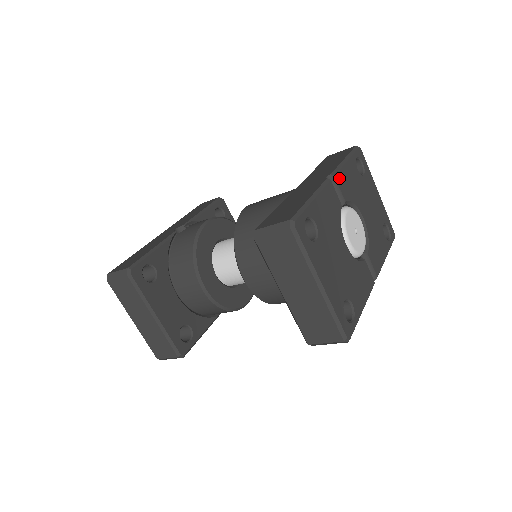
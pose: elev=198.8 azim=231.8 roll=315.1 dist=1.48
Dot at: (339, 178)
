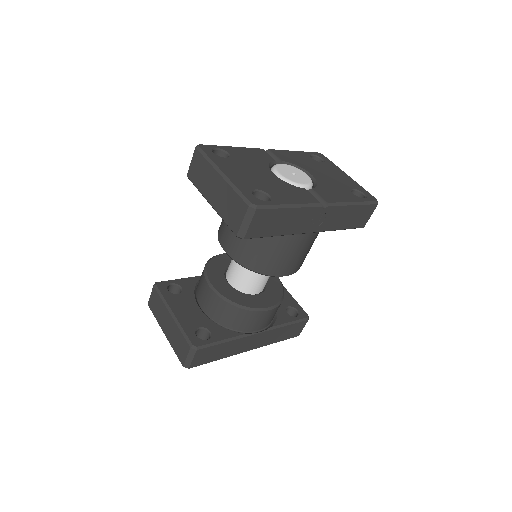
Dot at: (277, 152)
